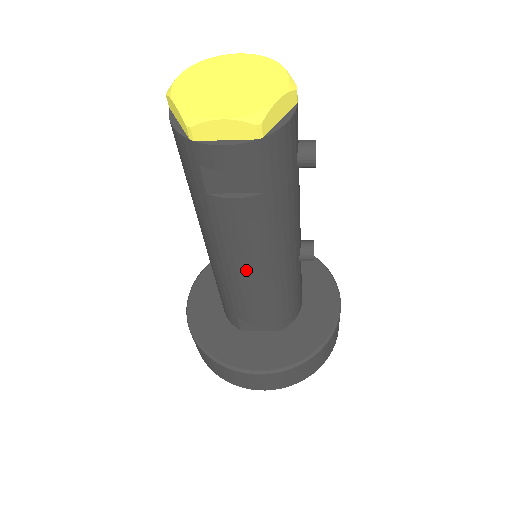
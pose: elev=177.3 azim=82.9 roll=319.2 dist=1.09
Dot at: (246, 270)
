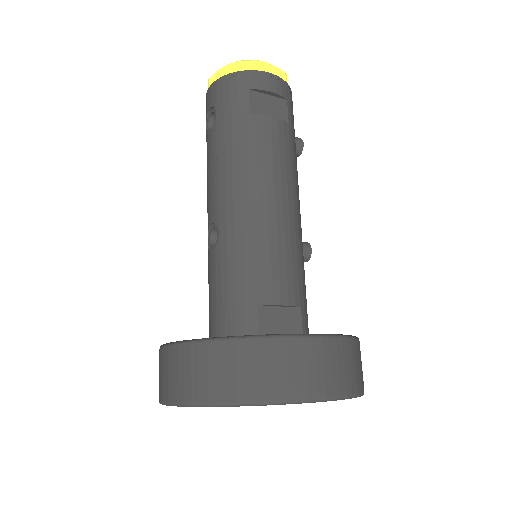
Dot at: (276, 203)
